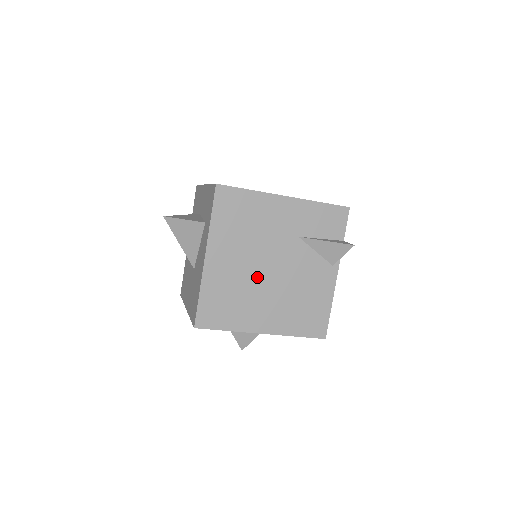
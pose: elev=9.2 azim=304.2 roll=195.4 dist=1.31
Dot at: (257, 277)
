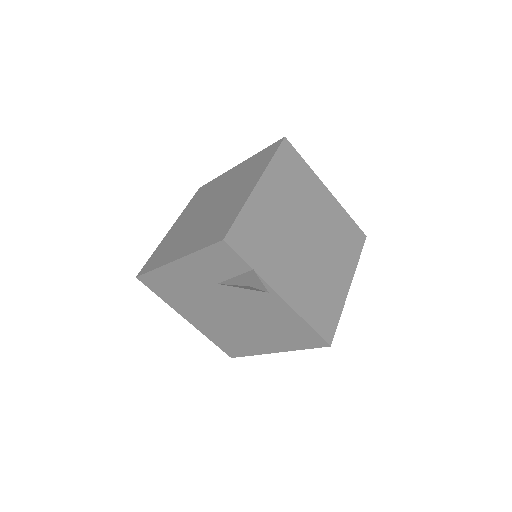
Dot at: (227, 320)
